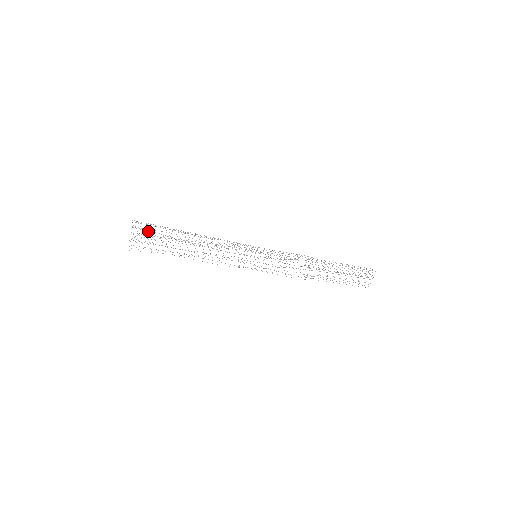
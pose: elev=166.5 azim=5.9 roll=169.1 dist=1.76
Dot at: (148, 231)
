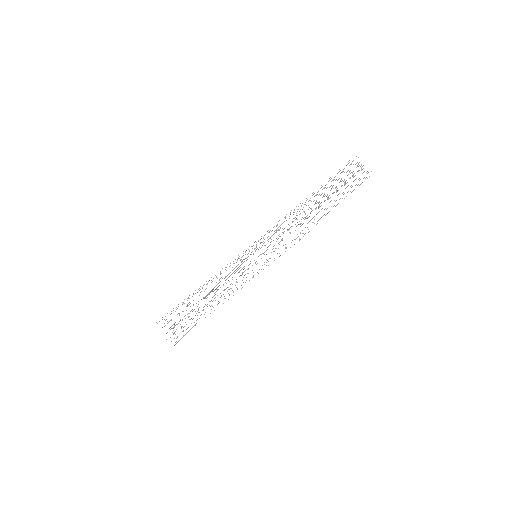
Dot at: occluded
